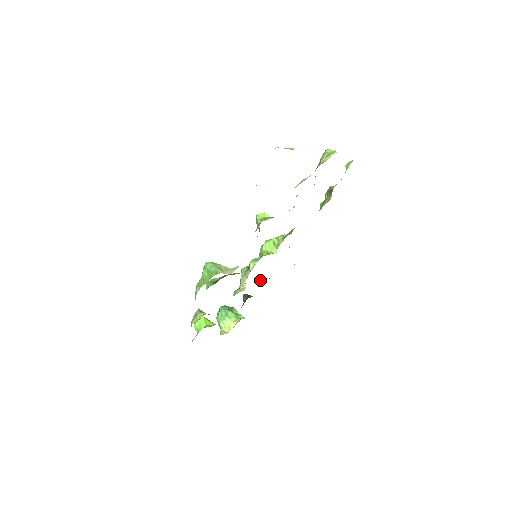
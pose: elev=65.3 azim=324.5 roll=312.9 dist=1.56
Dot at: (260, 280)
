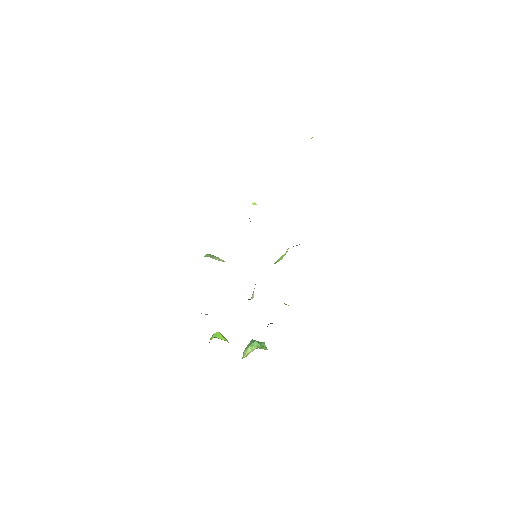
Dot at: occluded
